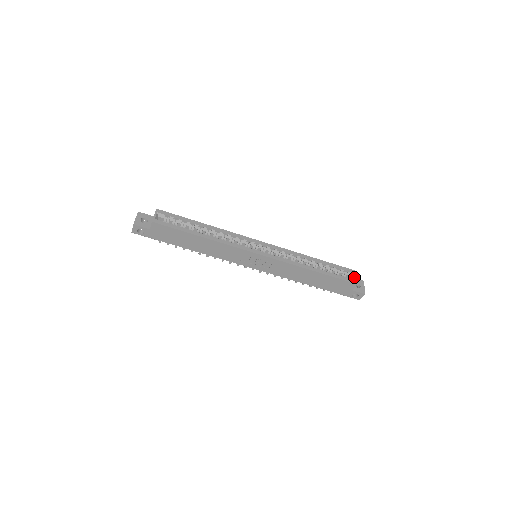
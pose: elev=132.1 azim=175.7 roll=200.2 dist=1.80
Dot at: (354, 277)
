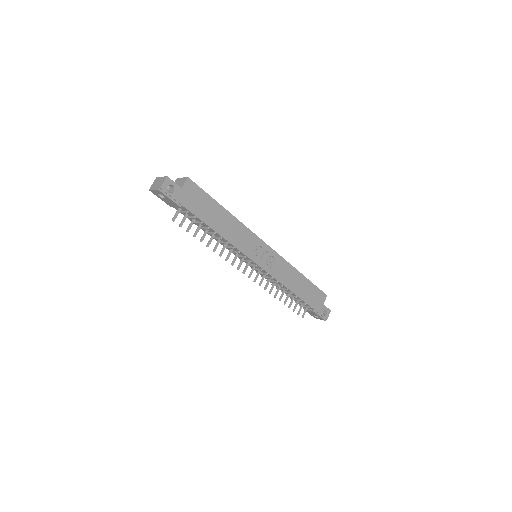
Dot at: occluded
